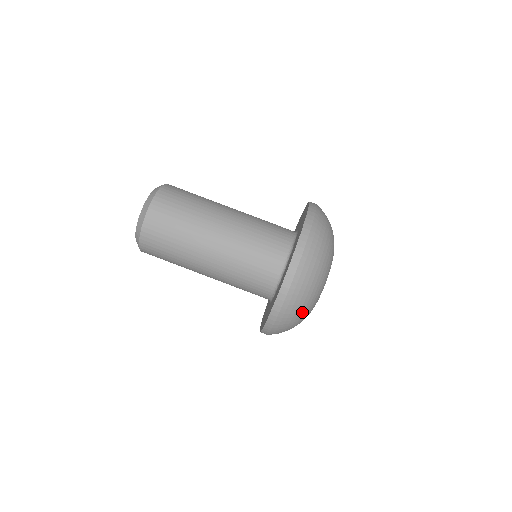
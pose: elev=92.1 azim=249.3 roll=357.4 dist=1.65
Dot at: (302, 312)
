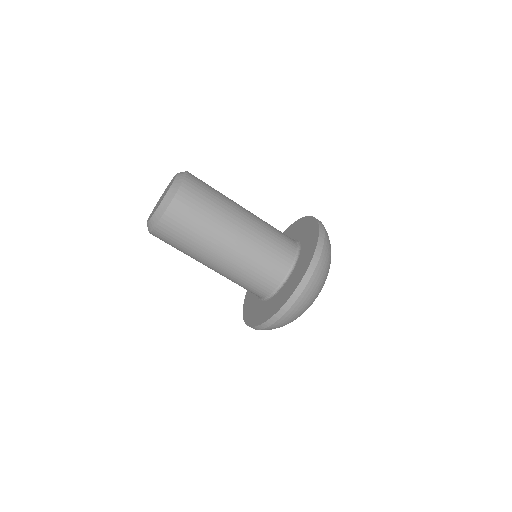
Dot at: occluded
